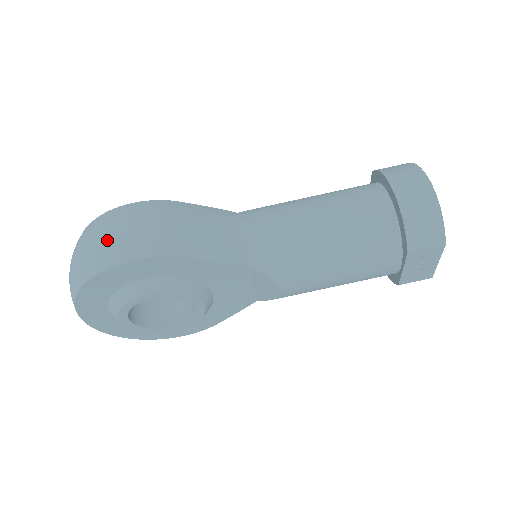
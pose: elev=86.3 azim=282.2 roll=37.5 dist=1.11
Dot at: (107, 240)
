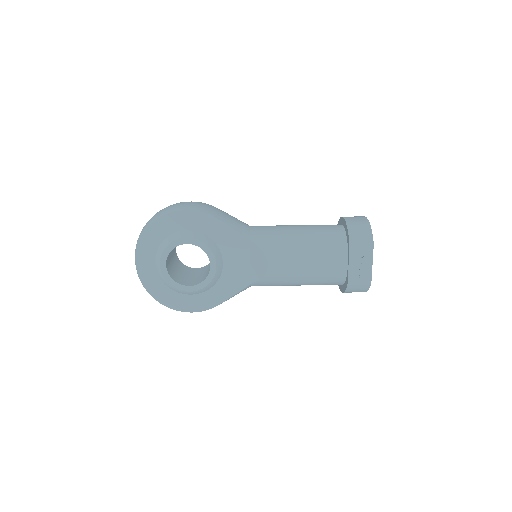
Dot at: (174, 205)
